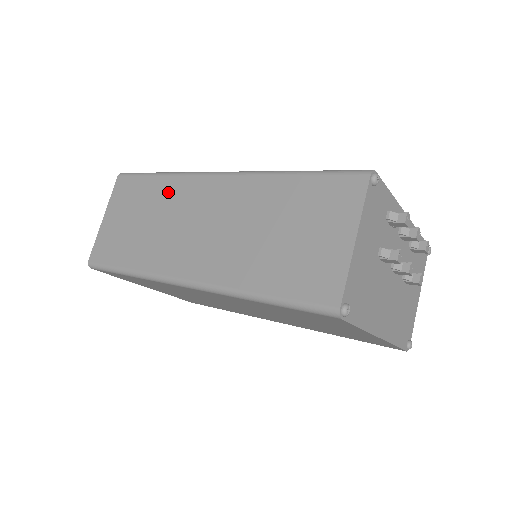
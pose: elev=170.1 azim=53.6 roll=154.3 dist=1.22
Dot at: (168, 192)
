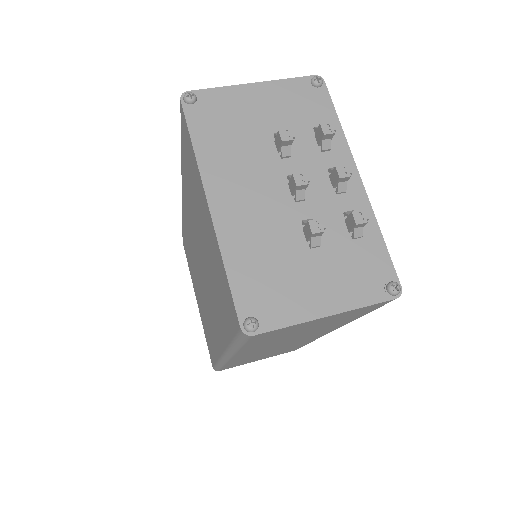
Dot at: occluded
